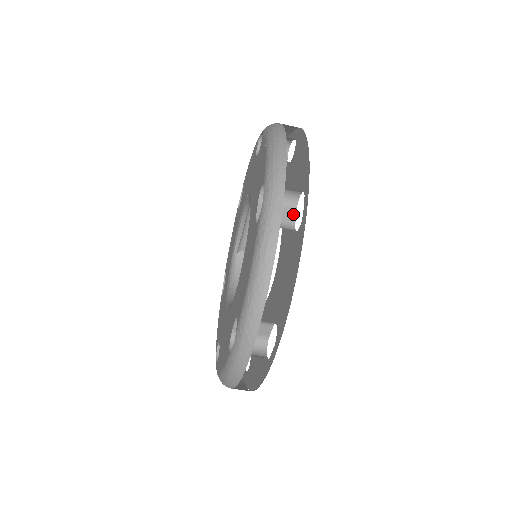
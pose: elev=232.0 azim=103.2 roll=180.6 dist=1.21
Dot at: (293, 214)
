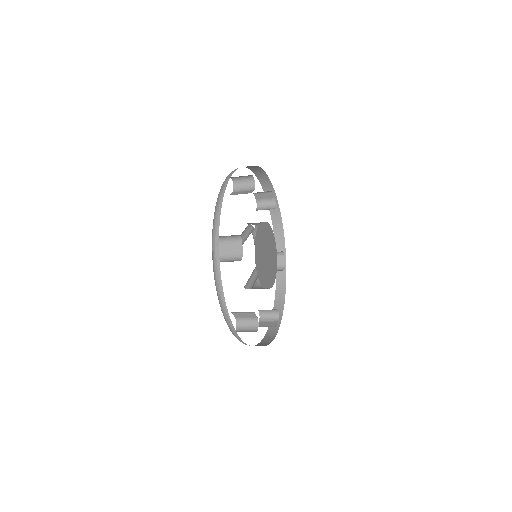
Dot at: (254, 314)
